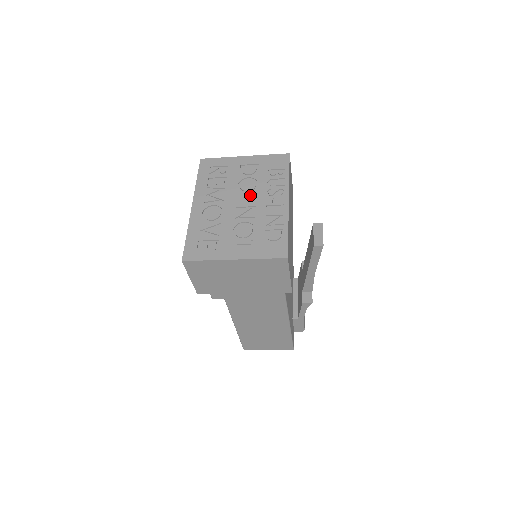
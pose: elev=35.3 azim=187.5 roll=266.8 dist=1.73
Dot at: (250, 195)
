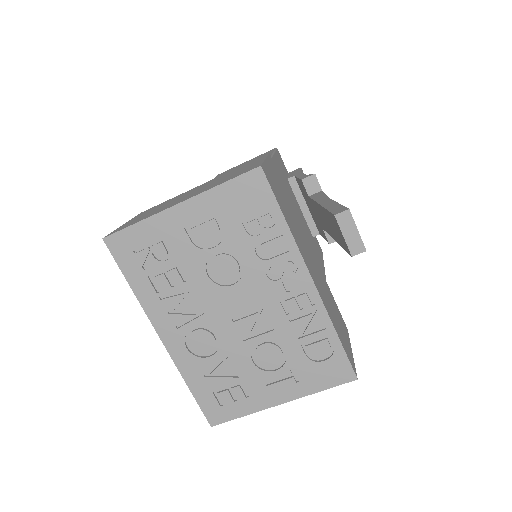
Dot at: (241, 290)
